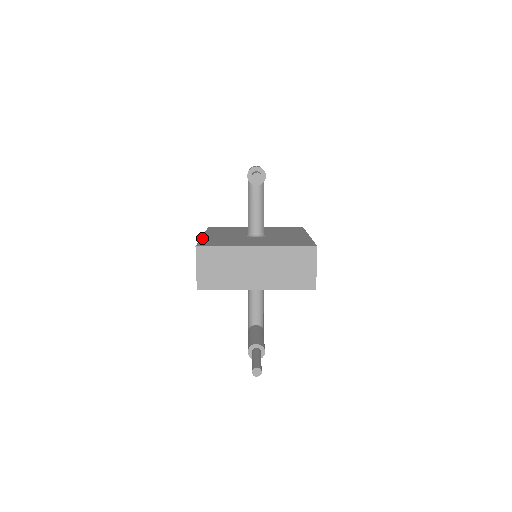
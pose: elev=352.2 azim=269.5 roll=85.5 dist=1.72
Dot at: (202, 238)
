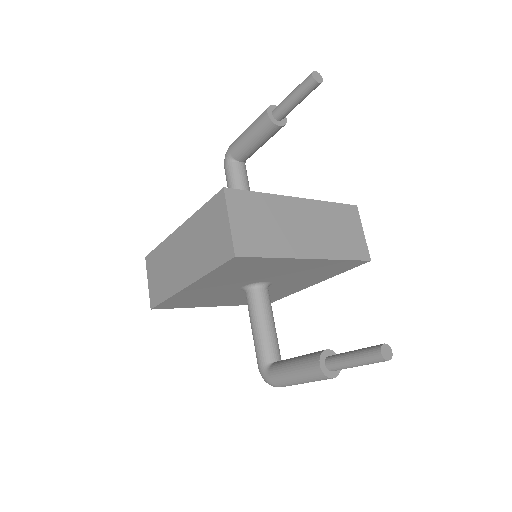
Dot at: (193, 216)
